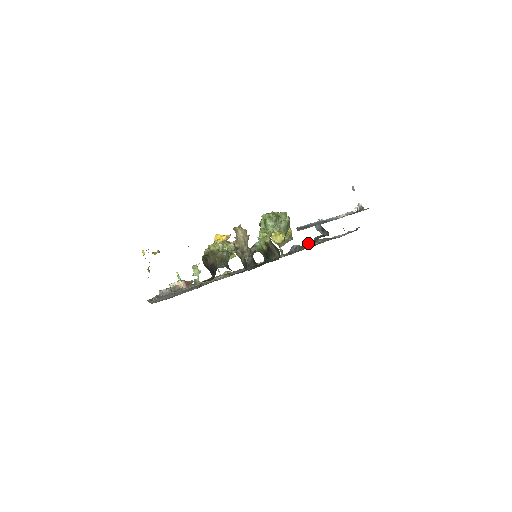
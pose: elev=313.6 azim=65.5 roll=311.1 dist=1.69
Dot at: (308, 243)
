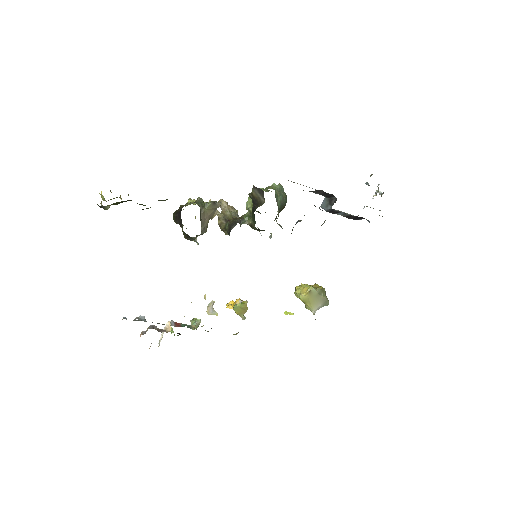
Dot at: occluded
